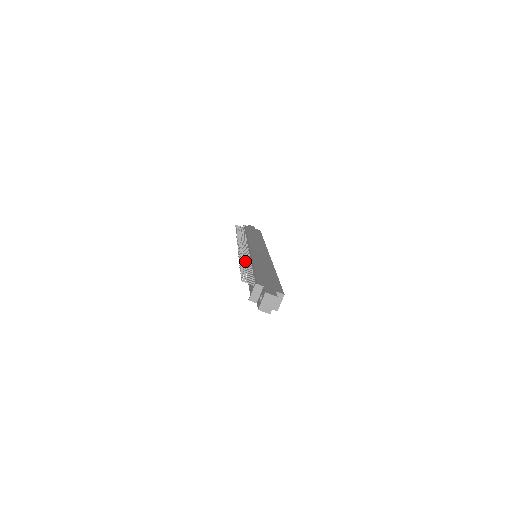
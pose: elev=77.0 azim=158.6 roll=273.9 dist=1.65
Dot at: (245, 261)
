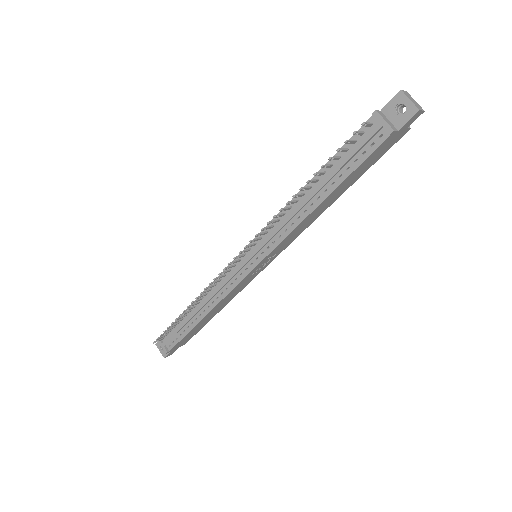
Dot at: (291, 201)
